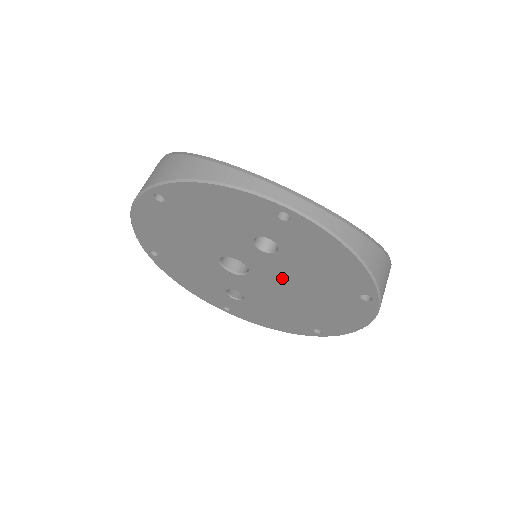
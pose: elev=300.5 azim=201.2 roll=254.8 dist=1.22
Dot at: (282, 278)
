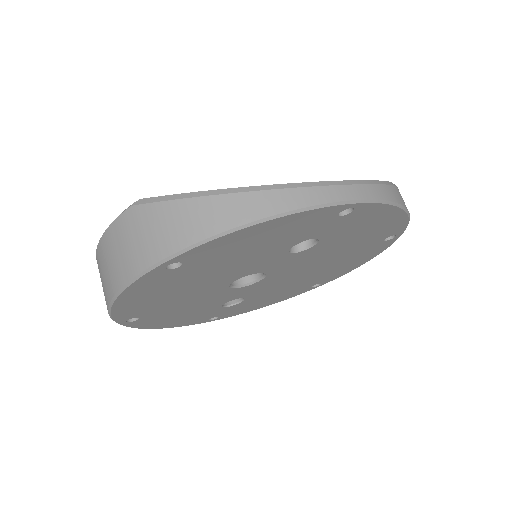
Dot at: (304, 264)
